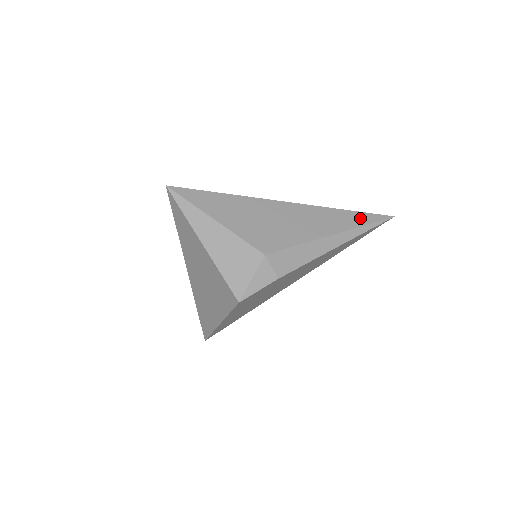
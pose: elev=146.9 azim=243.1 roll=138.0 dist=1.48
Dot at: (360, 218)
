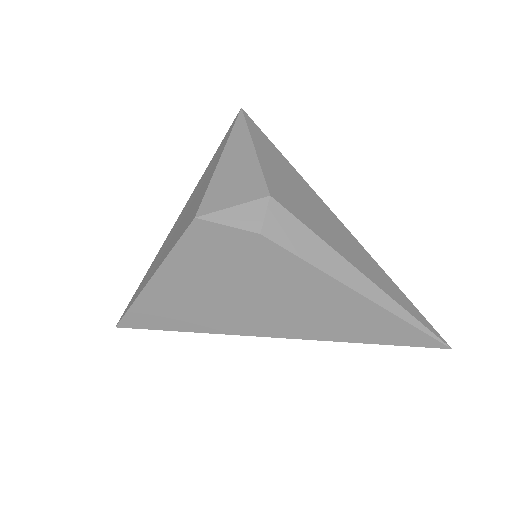
Dot at: (407, 303)
